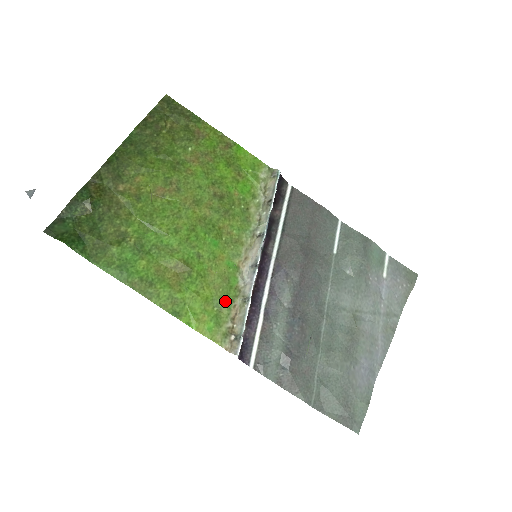
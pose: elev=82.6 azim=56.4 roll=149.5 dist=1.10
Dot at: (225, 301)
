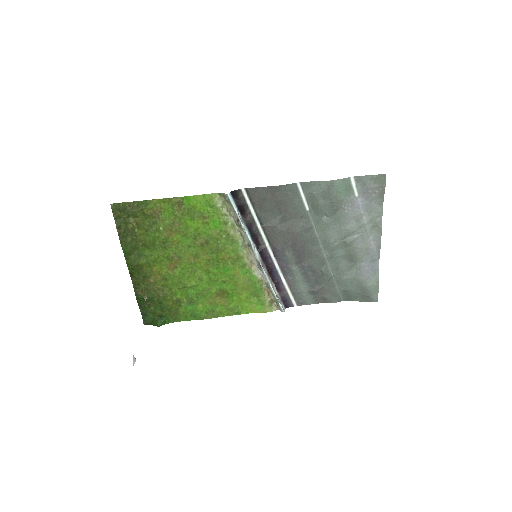
Dot at: (257, 292)
